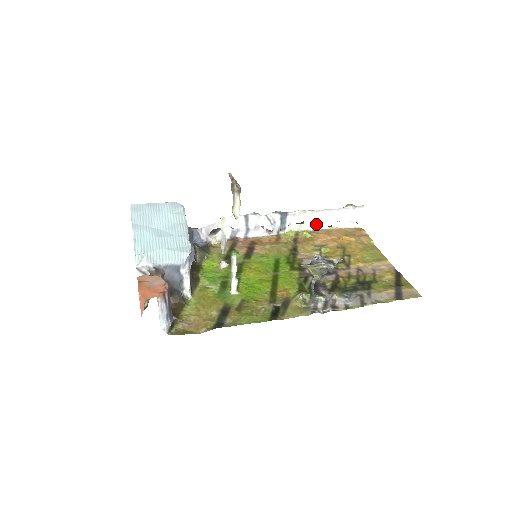
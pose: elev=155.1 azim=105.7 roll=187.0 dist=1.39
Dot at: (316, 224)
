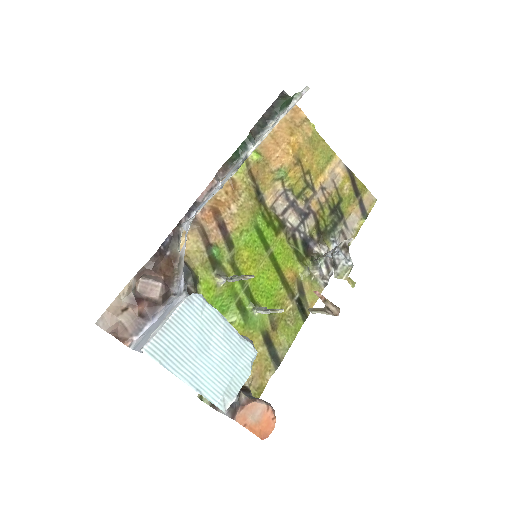
Dot at: occluded
